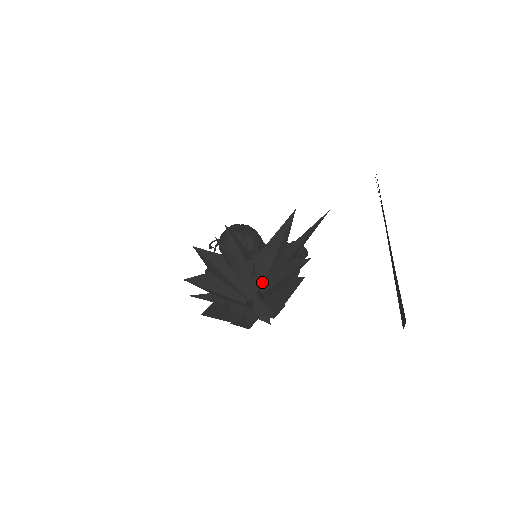
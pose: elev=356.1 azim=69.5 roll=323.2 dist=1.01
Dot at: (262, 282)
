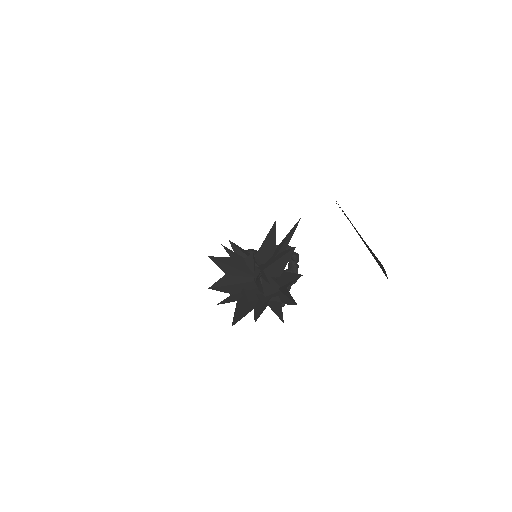
Dot at: (262, 266)
